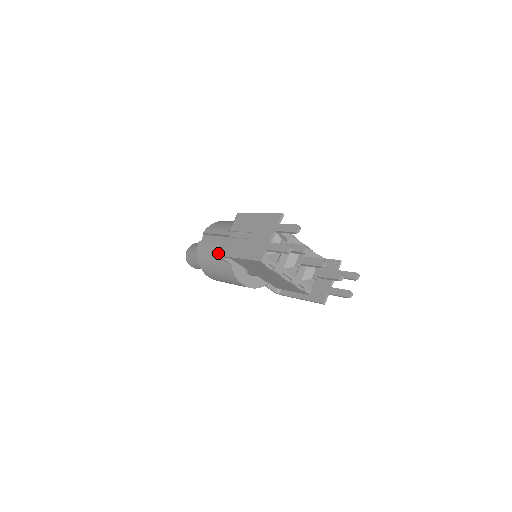
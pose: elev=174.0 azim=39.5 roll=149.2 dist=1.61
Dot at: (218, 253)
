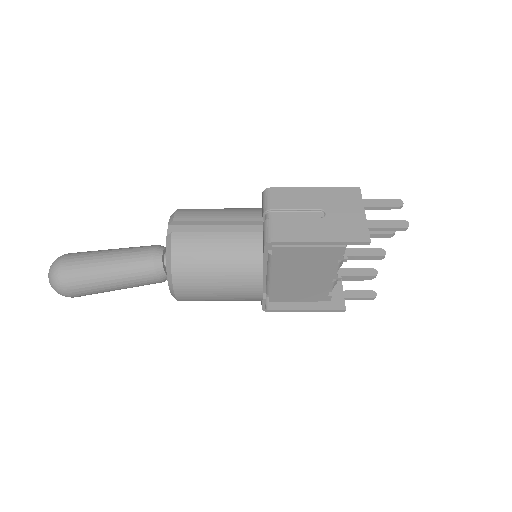
Dot at: (231, 246)
